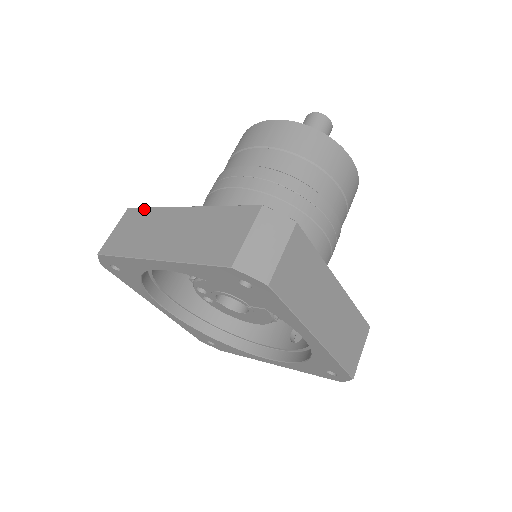
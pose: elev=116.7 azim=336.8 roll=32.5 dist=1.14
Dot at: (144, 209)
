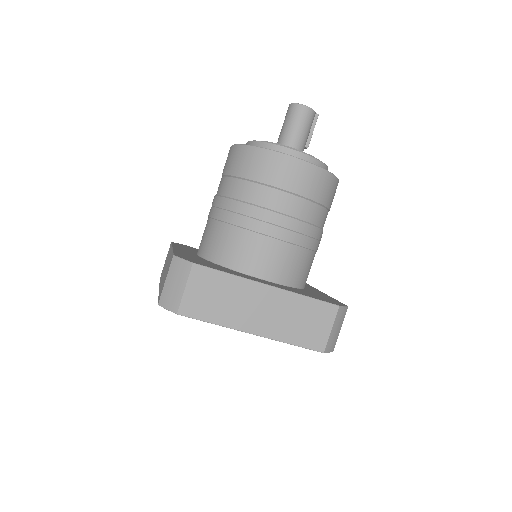
Dot at: occluded
